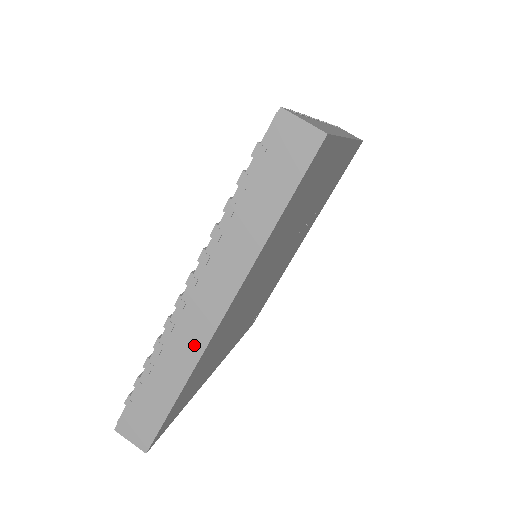
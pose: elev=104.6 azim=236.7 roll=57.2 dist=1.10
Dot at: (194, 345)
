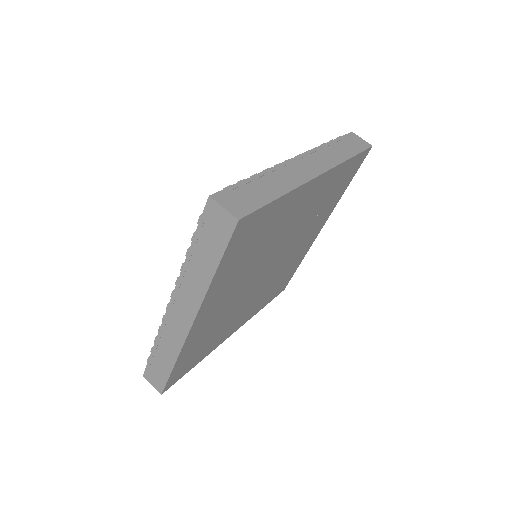
Dot at: (178, 337)
